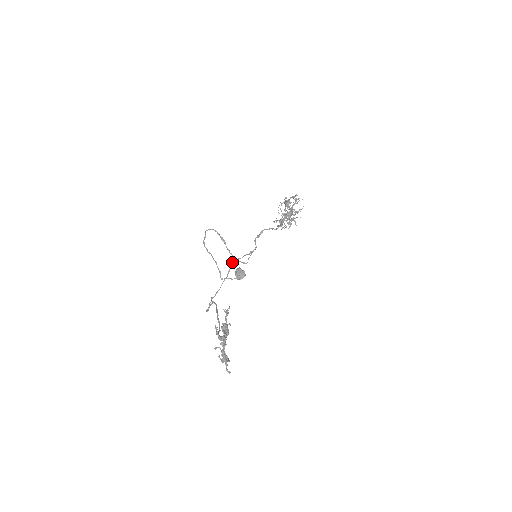
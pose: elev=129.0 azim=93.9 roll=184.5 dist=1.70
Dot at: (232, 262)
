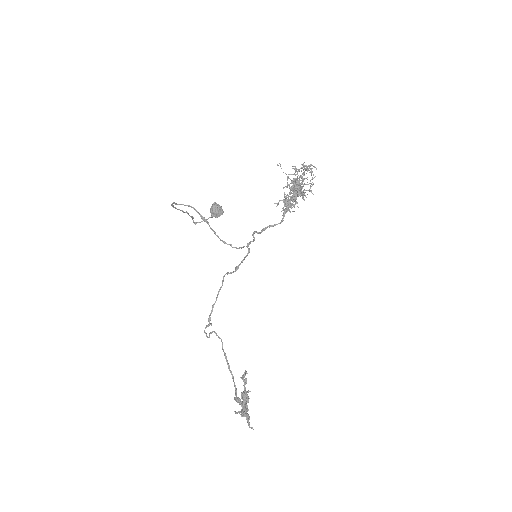
Dot at: occluded
